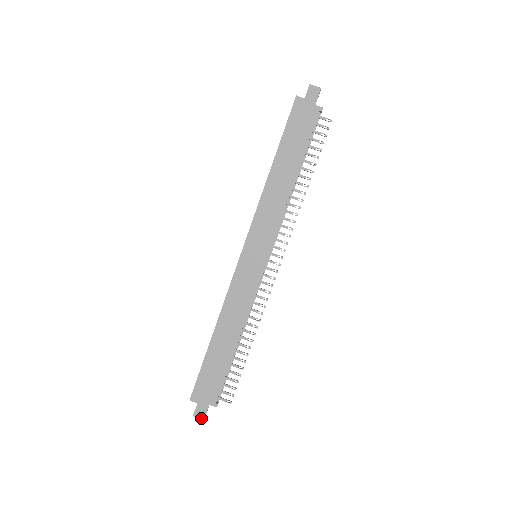
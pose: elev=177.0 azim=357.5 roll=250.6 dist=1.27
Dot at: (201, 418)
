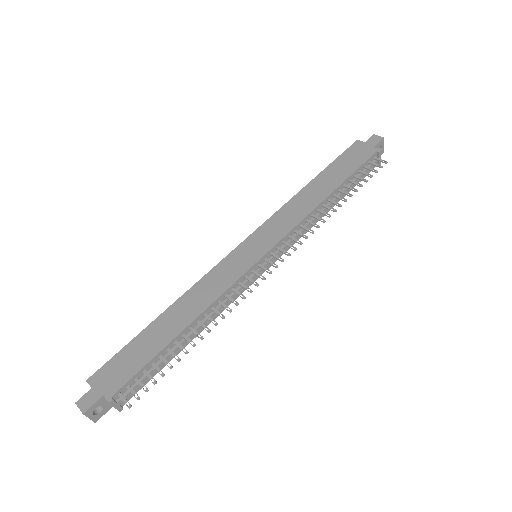
Dot at: (82, 409)
